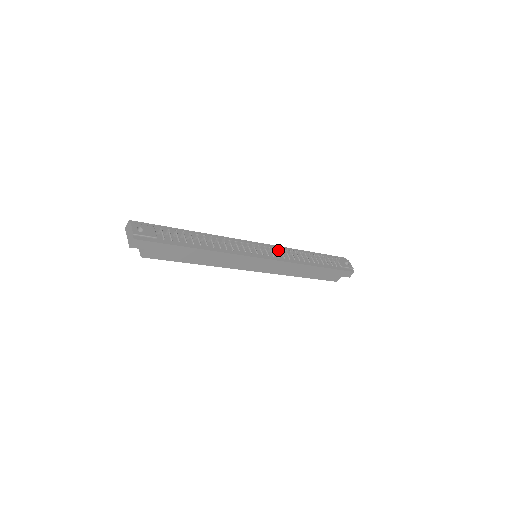
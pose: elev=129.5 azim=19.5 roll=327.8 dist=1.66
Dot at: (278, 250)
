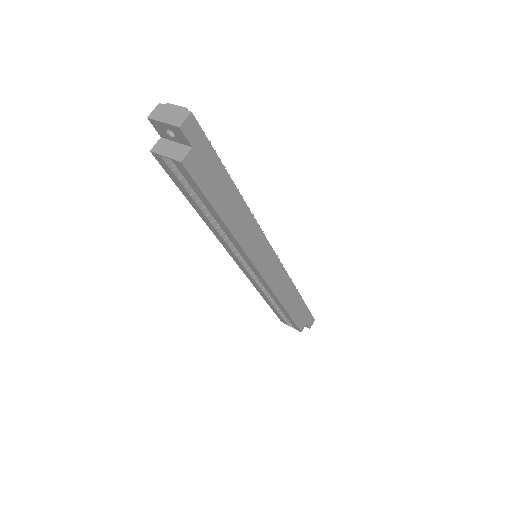
Dot at: occluded
